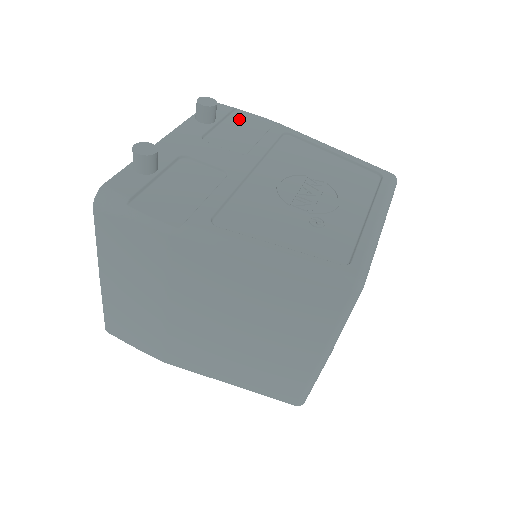
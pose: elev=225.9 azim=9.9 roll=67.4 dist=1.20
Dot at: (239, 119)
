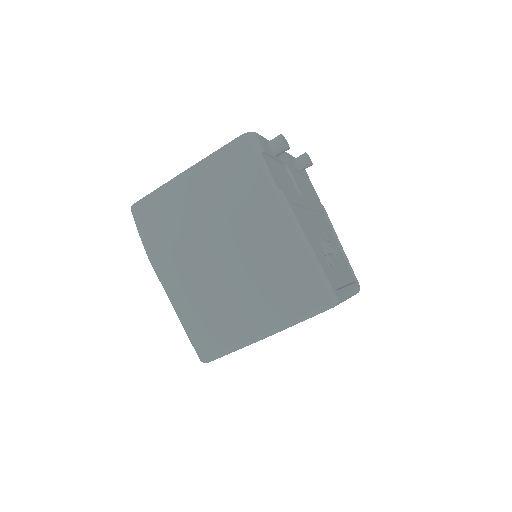
Dot at: (309, 184)
